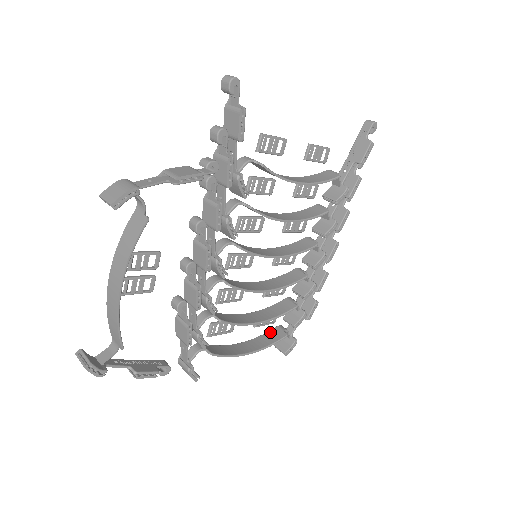
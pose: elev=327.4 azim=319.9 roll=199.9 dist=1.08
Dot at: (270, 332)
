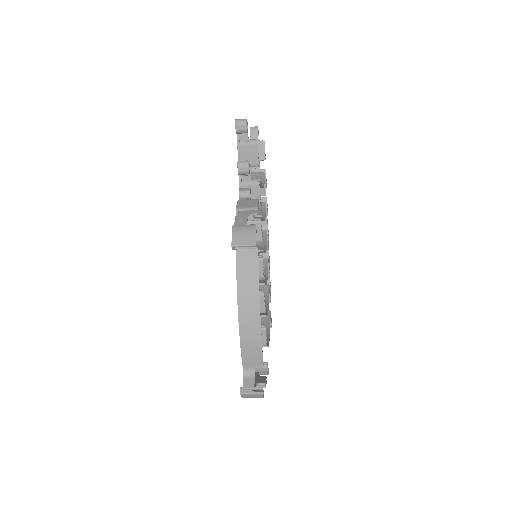
Dot at: occluded
